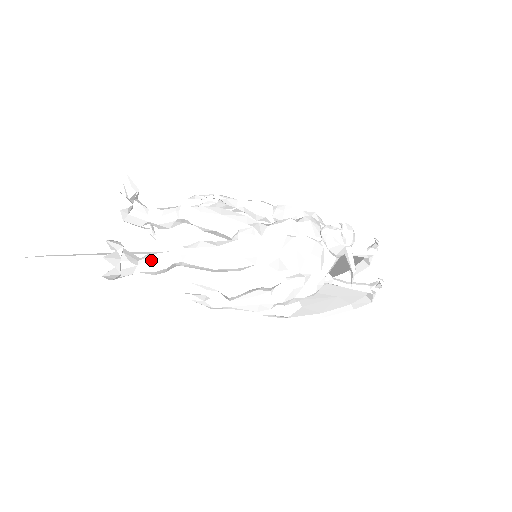
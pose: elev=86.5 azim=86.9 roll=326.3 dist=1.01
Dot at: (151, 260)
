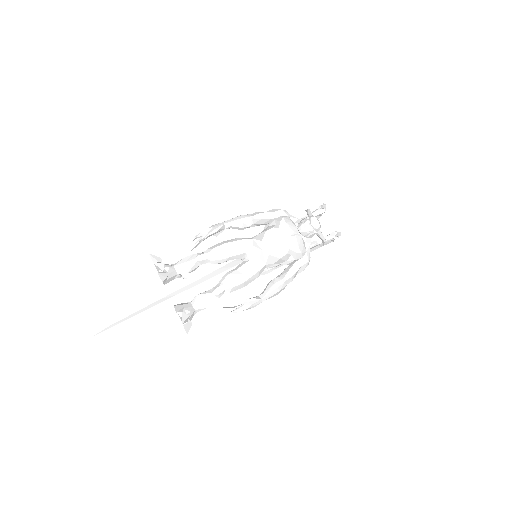
Dot at: (202, 302)
